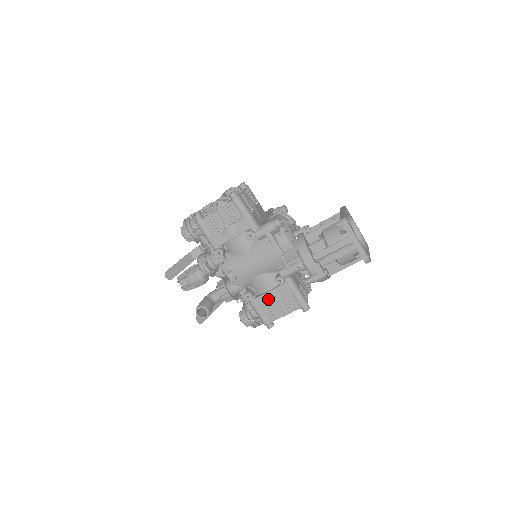
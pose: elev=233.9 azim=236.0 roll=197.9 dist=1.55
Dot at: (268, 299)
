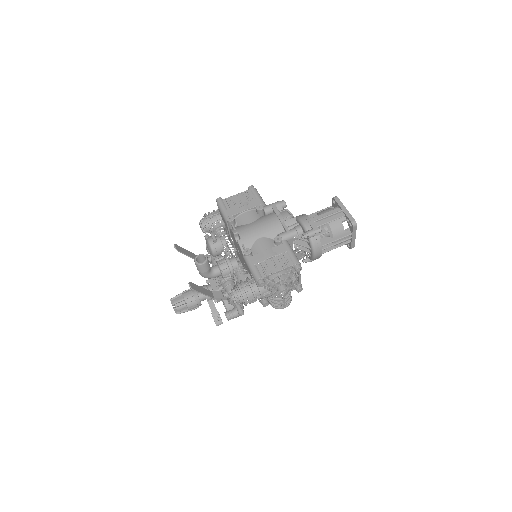
Dot at: (265, 256)
